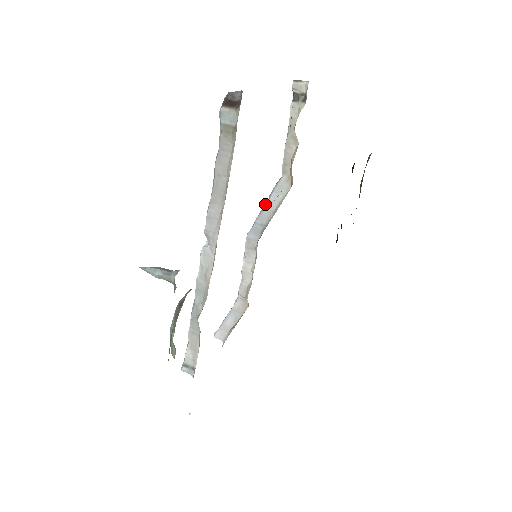
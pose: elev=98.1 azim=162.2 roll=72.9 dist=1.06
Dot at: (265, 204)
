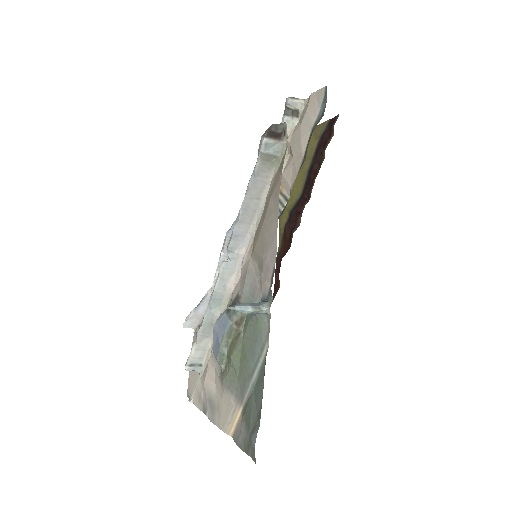
Dot at: occluded
